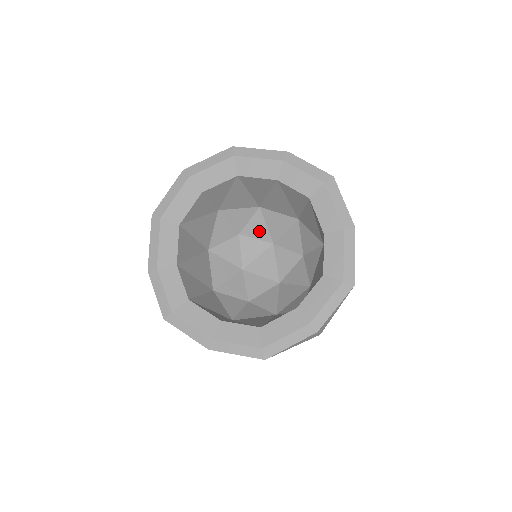
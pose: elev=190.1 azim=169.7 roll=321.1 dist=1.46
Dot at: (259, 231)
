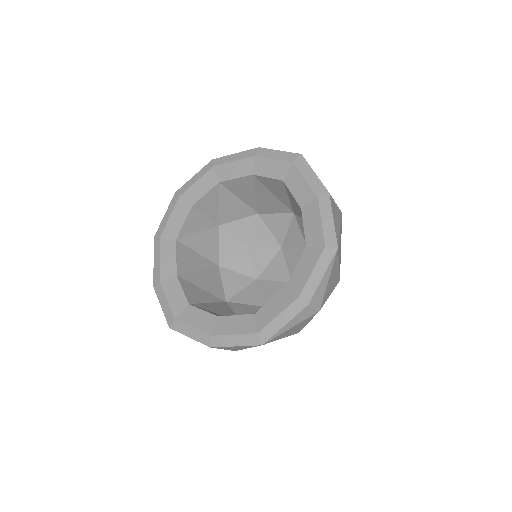
Dot at: (264, 238)
